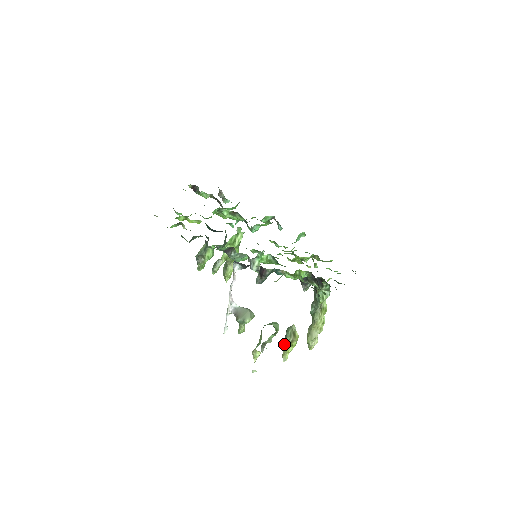
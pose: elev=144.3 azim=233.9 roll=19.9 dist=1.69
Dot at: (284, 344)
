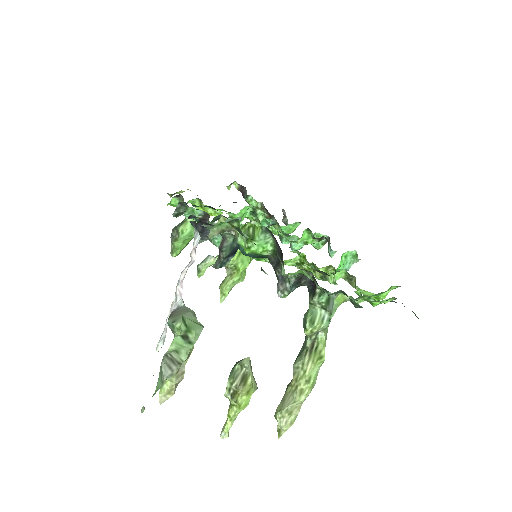
Dot at: occluded
